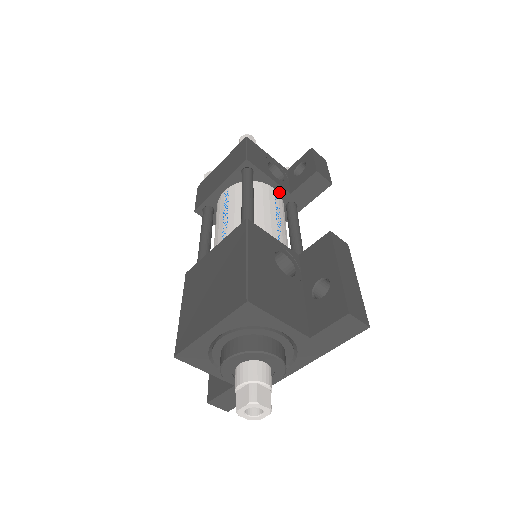
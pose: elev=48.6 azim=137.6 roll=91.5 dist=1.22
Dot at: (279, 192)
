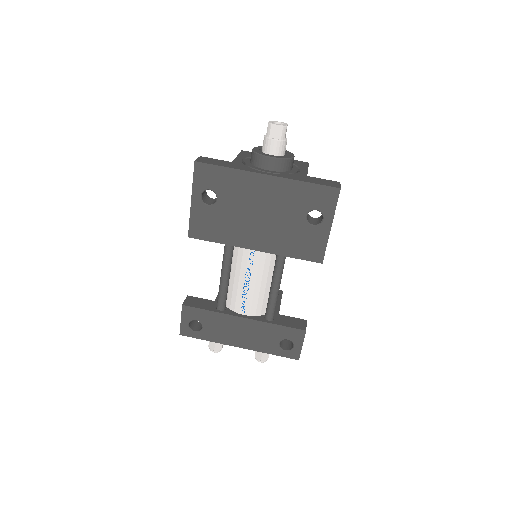
Dot at: (275, 309)
